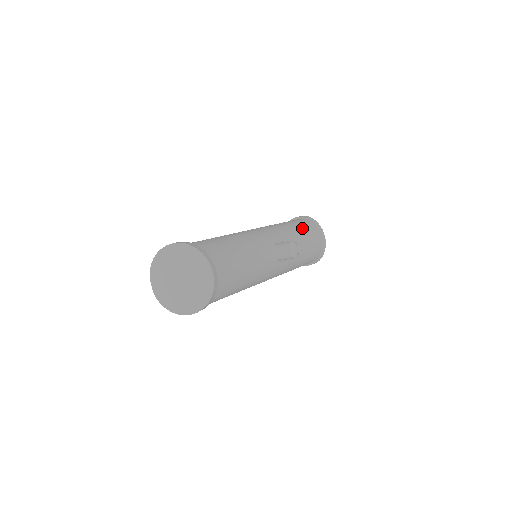
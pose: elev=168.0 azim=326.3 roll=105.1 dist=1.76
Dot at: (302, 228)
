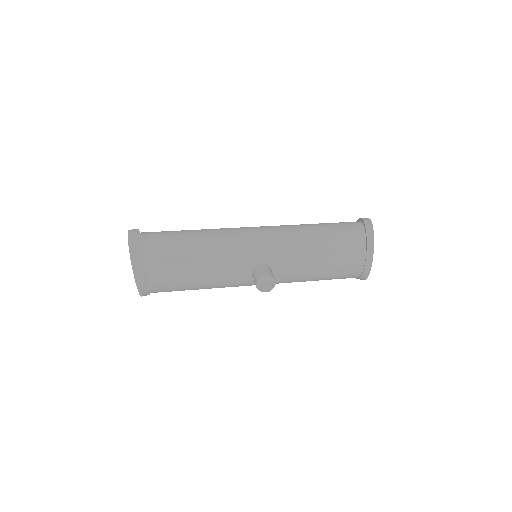
Dot at: (335, 248)
